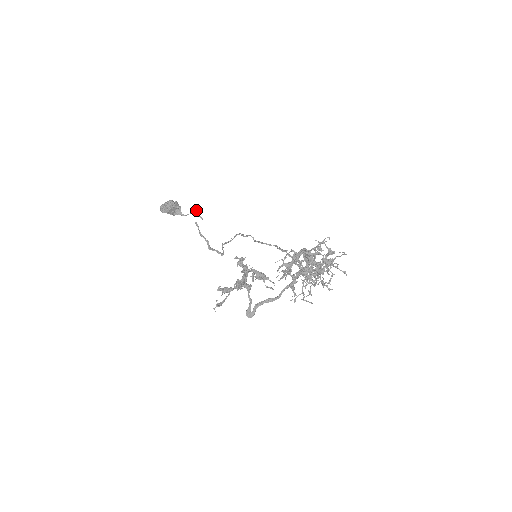
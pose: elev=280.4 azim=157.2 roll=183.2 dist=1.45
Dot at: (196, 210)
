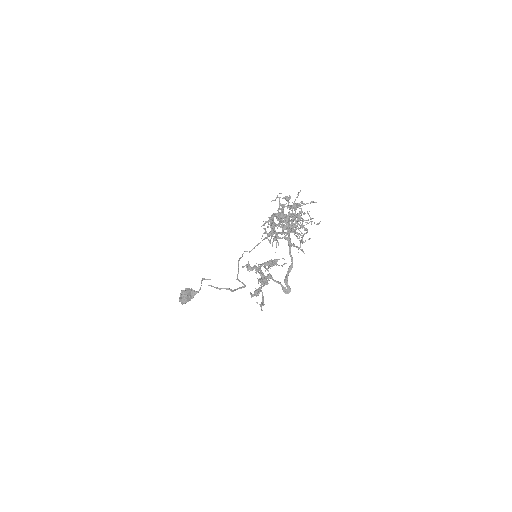
Dot at: (202, 279)
